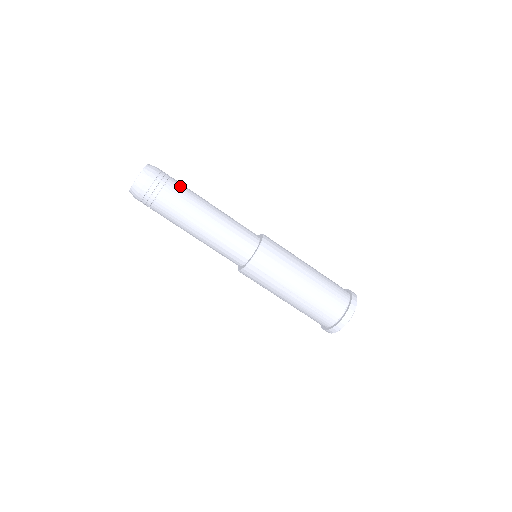
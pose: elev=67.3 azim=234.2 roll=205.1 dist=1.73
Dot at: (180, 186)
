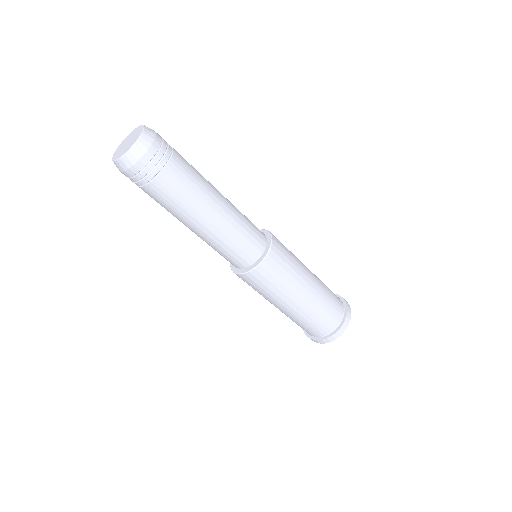
Dot at: (171, 186)
